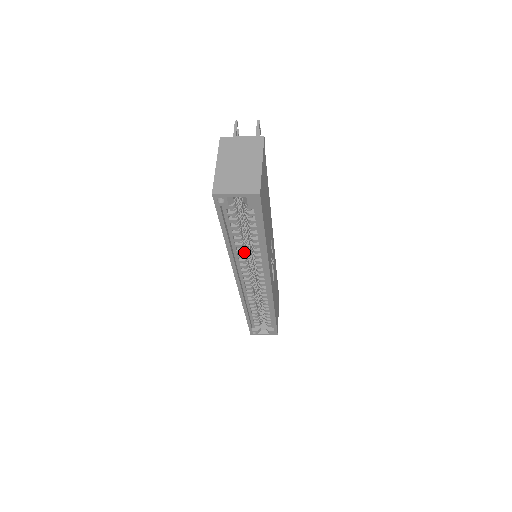
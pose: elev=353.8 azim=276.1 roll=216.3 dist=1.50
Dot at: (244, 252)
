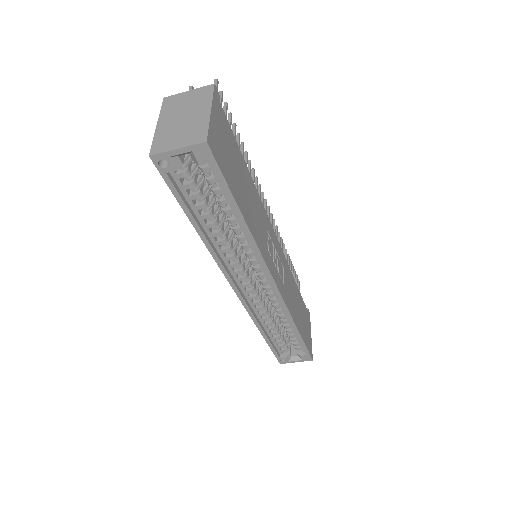
Dot at: (228, 244)
